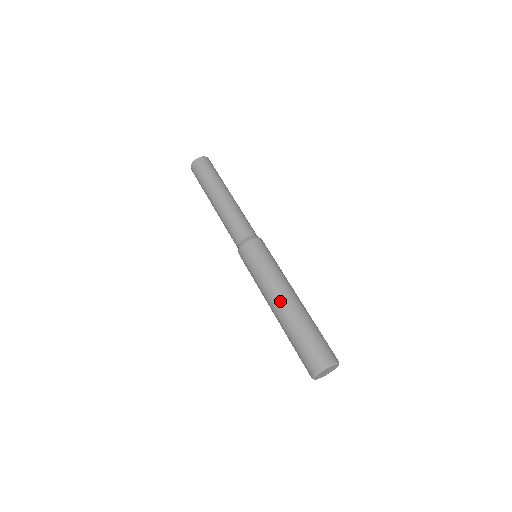
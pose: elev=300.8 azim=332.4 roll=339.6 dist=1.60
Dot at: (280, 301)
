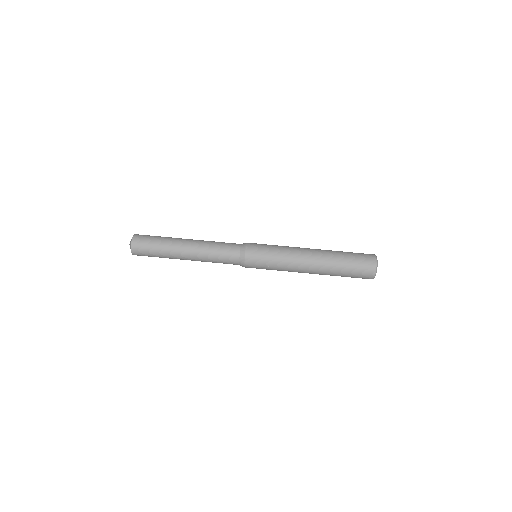
Dot at: (309, 273)
